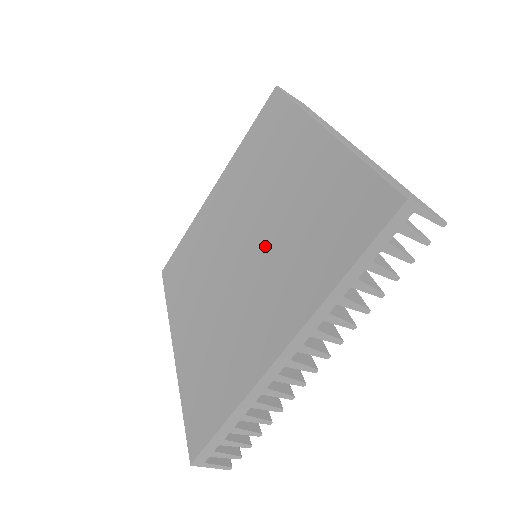
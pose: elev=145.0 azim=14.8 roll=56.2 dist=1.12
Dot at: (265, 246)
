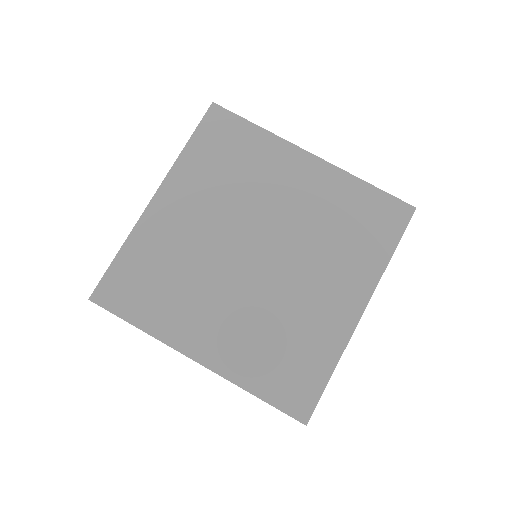
Dot at: (263, 292)
